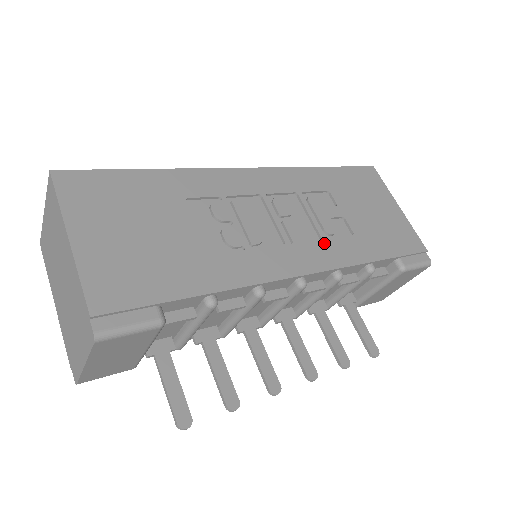
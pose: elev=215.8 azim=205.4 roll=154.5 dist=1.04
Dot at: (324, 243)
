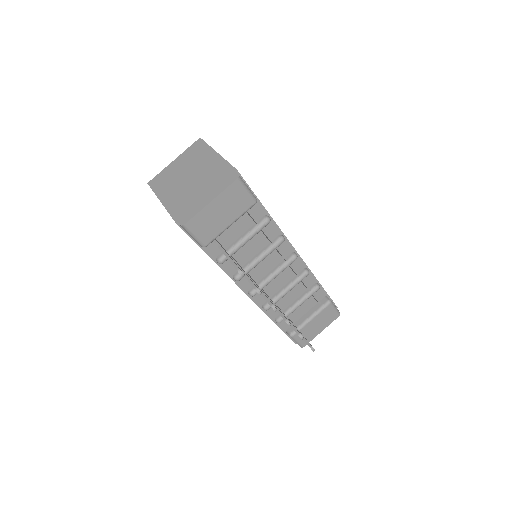
Dot at: occluded
